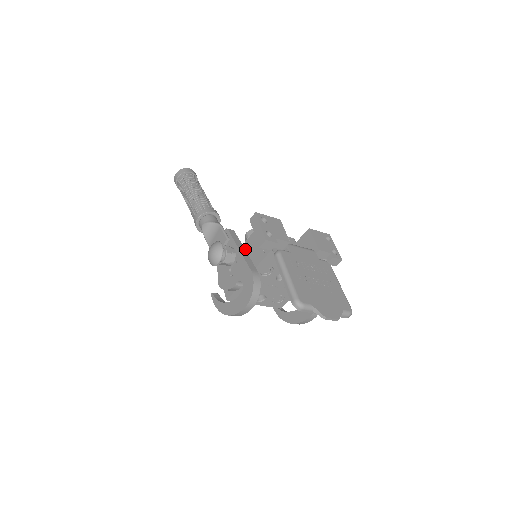
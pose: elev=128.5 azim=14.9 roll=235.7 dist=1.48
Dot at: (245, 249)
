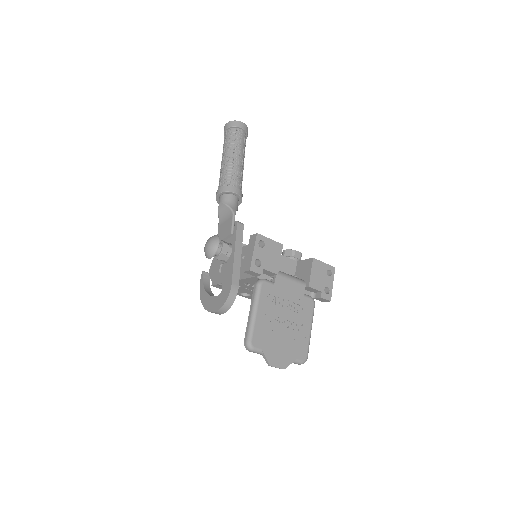
Dot at: (242, 253)
